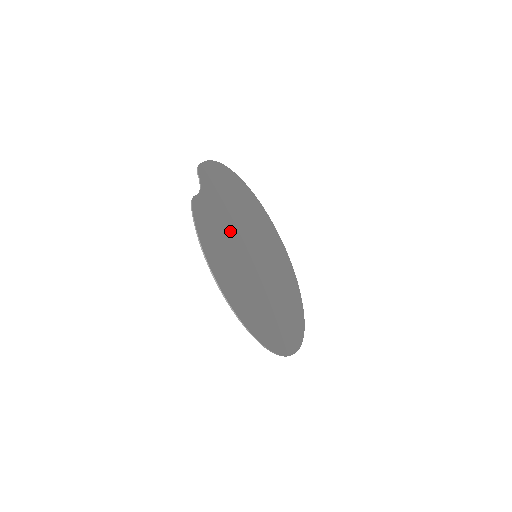
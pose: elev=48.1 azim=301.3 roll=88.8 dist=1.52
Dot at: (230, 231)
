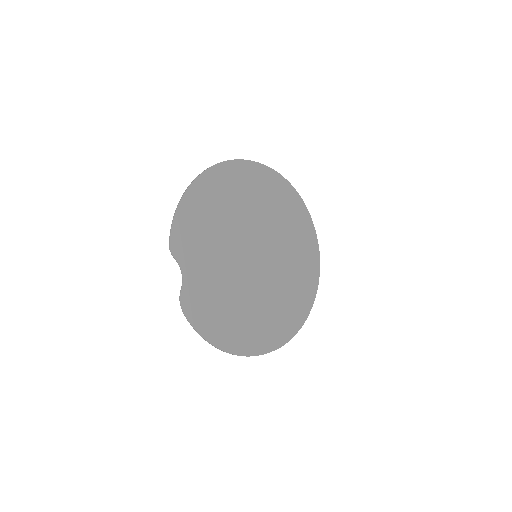
Dot at: (224, 273)
